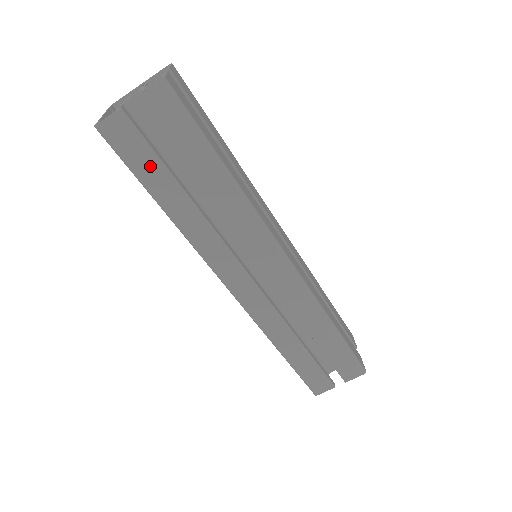
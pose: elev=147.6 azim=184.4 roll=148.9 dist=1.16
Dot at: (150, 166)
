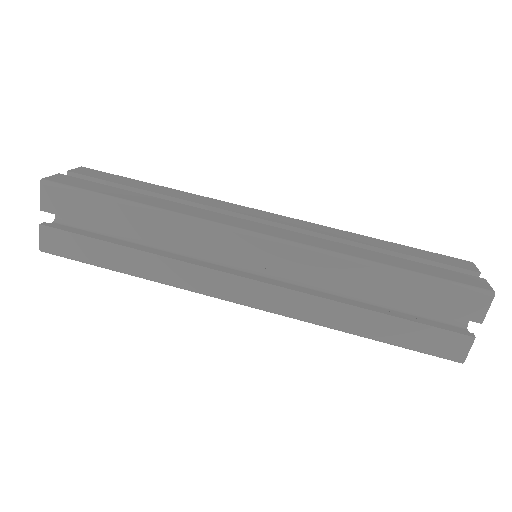
Dot at: (90, 249)
